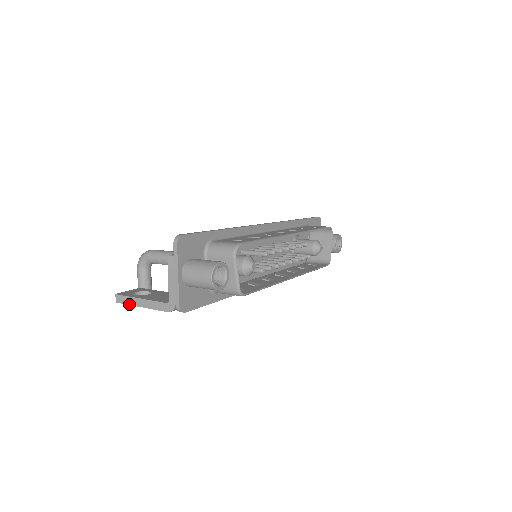
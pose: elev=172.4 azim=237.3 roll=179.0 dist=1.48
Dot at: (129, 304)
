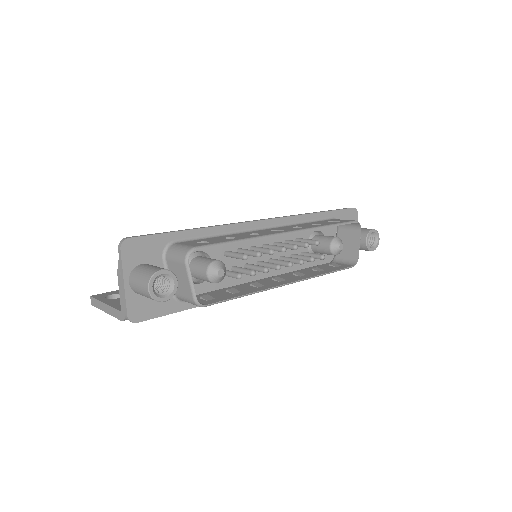
Dot at: (98, 308)
